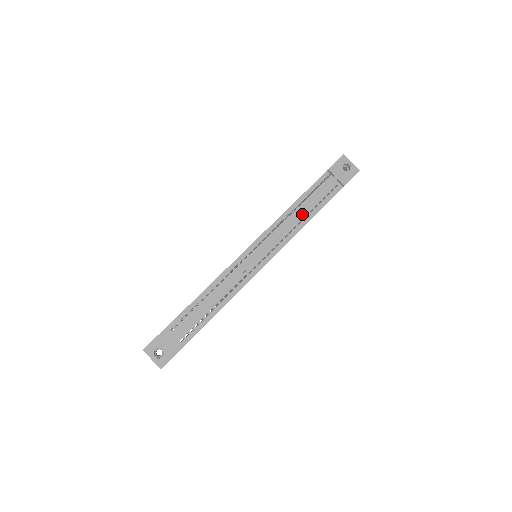
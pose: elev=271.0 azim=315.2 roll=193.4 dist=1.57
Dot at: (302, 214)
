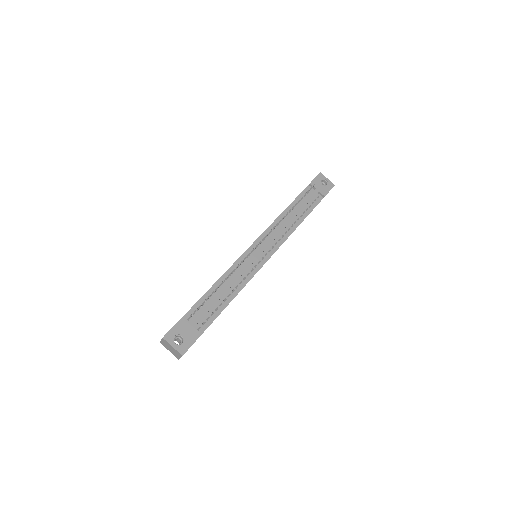
Dot at: (293, 218)
